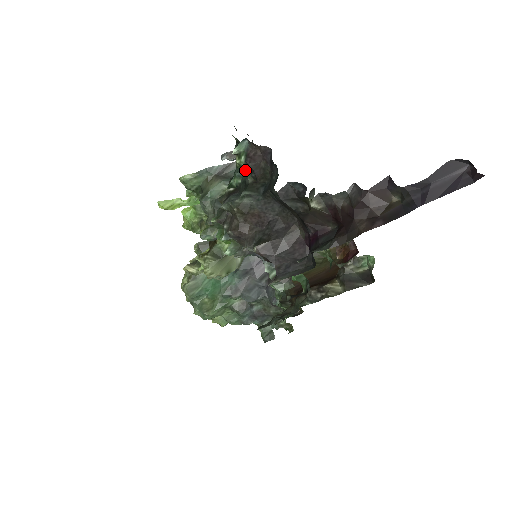
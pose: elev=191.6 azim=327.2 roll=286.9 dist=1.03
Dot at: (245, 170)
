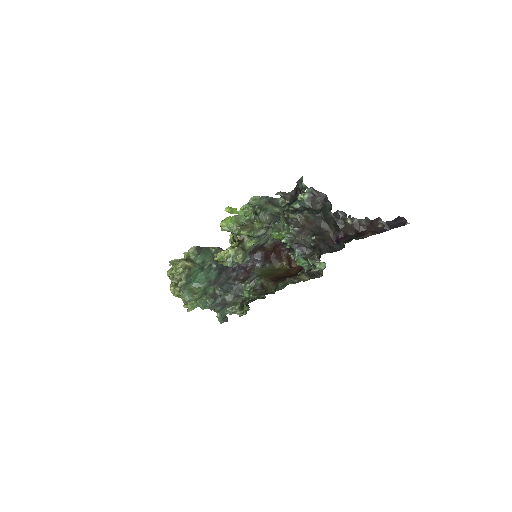
Dot at: (305, 201)
